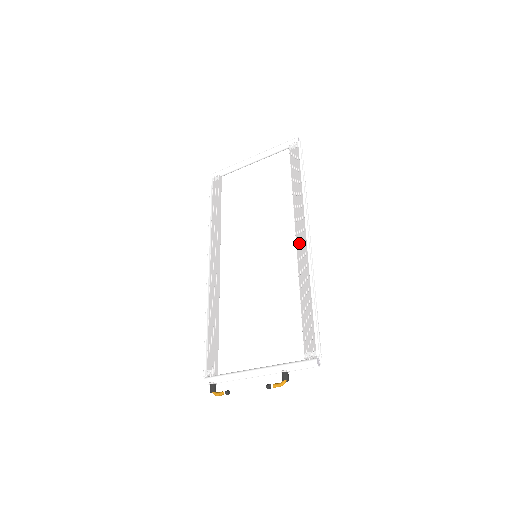
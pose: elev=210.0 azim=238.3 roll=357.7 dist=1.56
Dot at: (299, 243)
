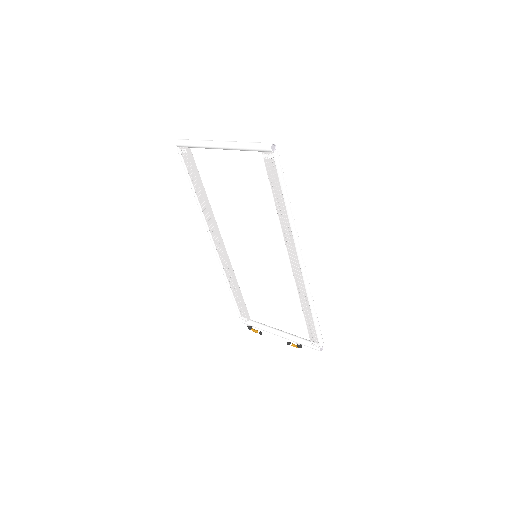
Dot at: (294, 266)
